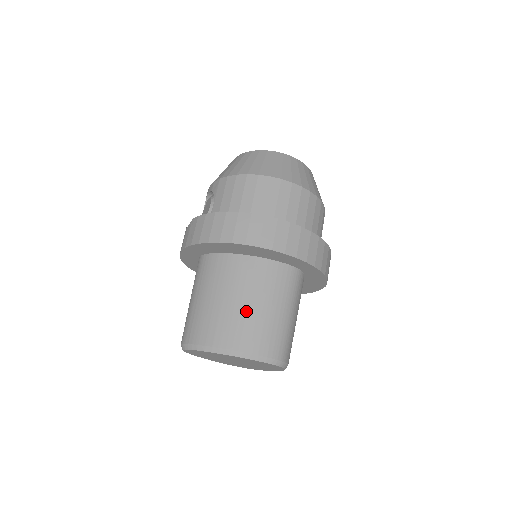
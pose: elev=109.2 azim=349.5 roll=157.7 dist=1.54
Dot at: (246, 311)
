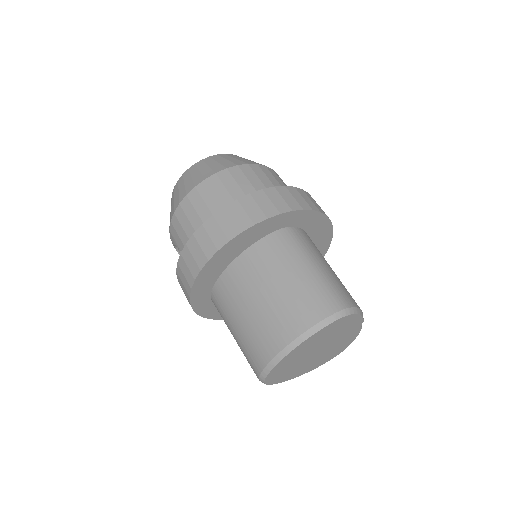
Dot at: (274, 300)
